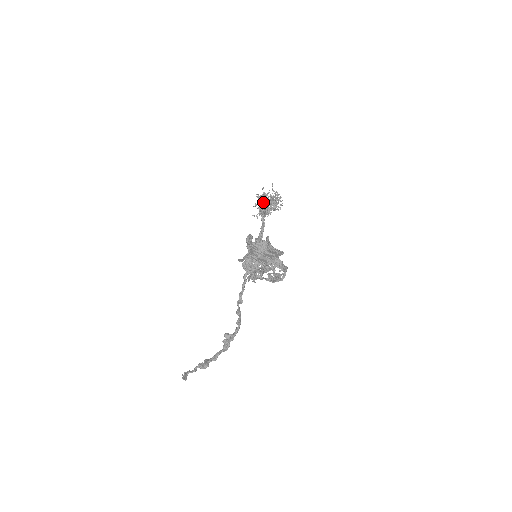
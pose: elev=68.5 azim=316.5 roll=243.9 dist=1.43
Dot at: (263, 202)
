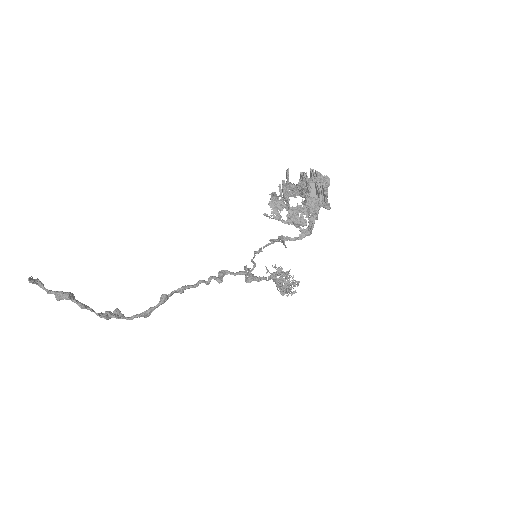
Dot at: (282, 274)
